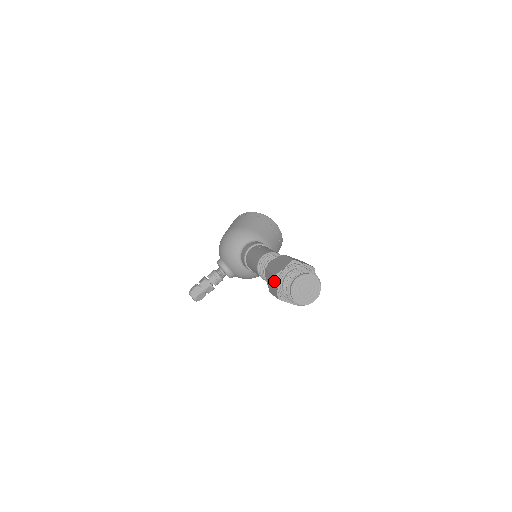
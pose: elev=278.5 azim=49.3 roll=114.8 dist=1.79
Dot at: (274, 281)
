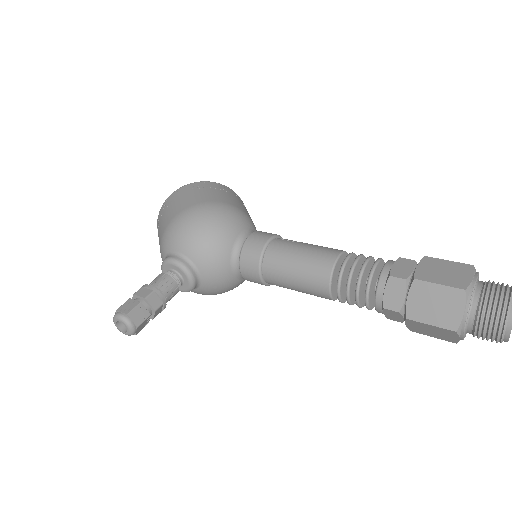
Dot at: (457, 300)
